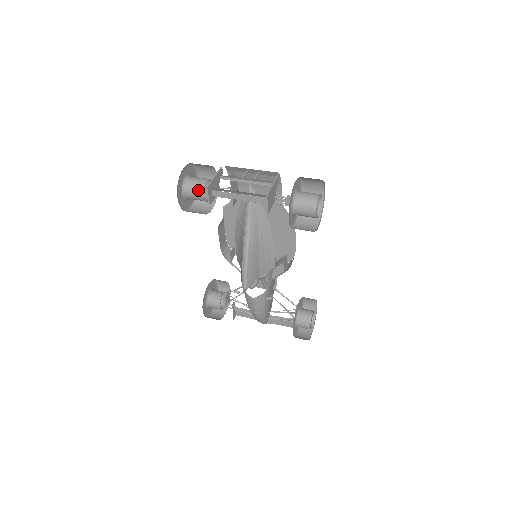
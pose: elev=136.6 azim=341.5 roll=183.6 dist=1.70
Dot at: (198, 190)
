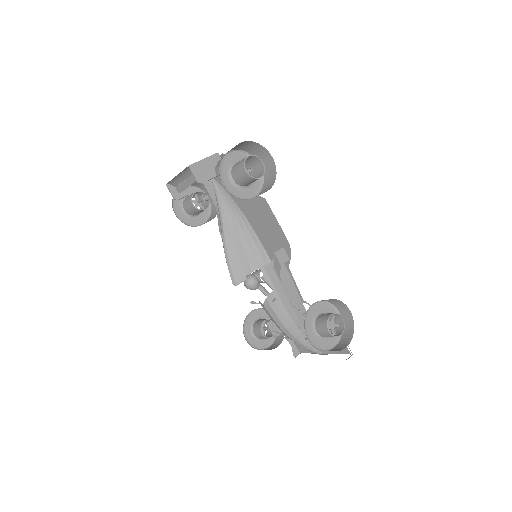
Dot at: (188, 201)
